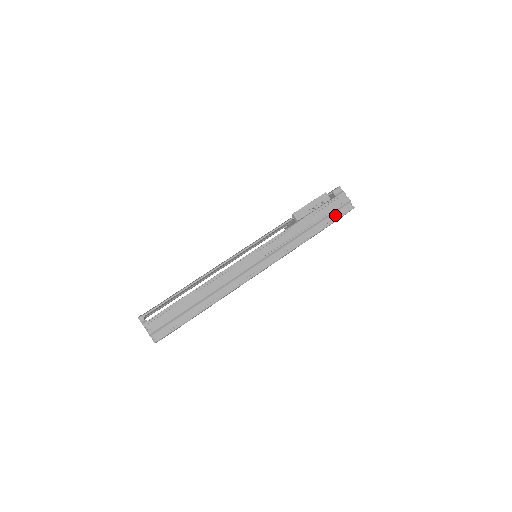
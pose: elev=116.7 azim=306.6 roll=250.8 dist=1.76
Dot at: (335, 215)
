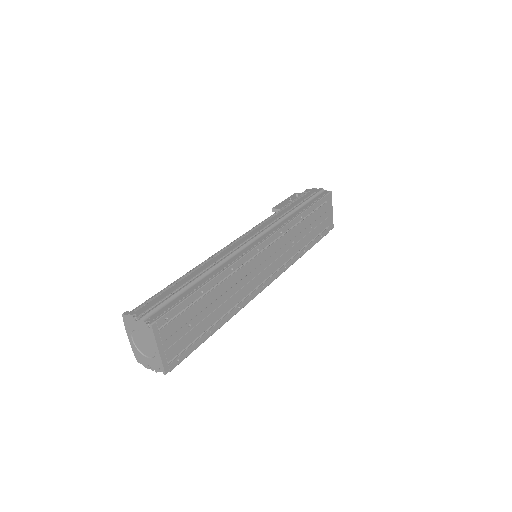
Dot at: (316, 198)
